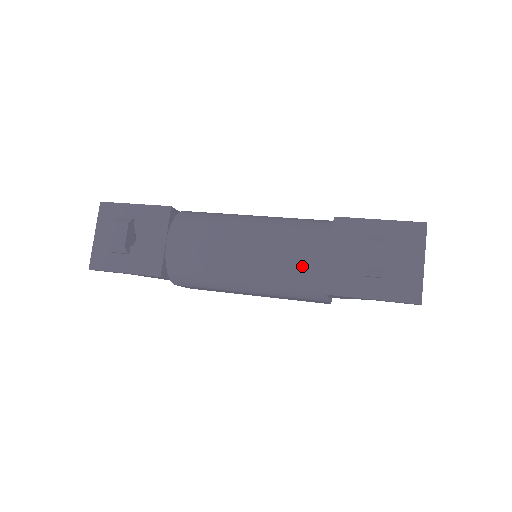
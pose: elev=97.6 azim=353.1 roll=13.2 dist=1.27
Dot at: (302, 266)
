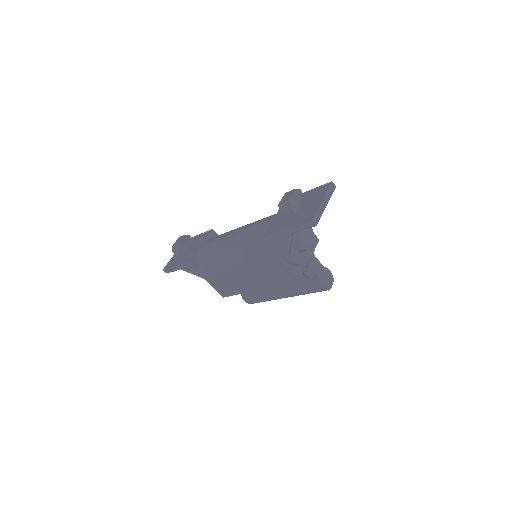
Dot at: (259, 230)
